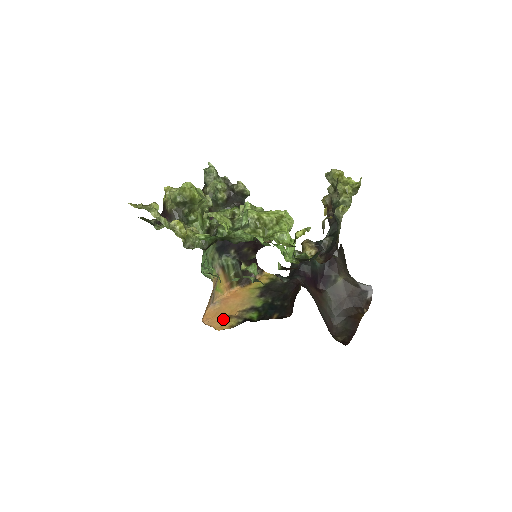
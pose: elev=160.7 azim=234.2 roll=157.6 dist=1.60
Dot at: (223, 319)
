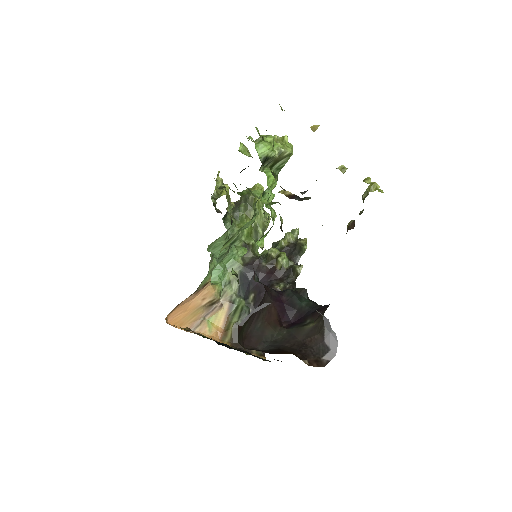
Dot at: (182, 328)
